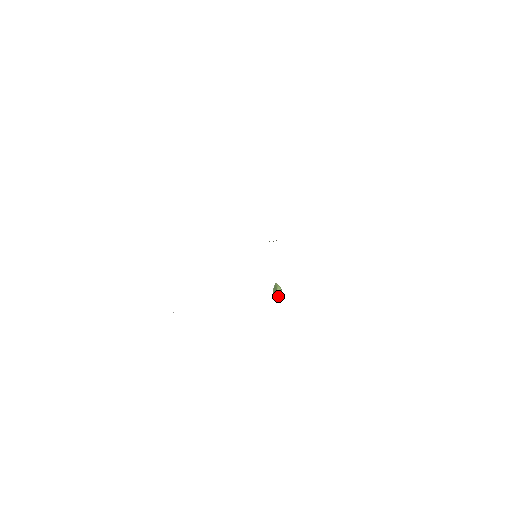
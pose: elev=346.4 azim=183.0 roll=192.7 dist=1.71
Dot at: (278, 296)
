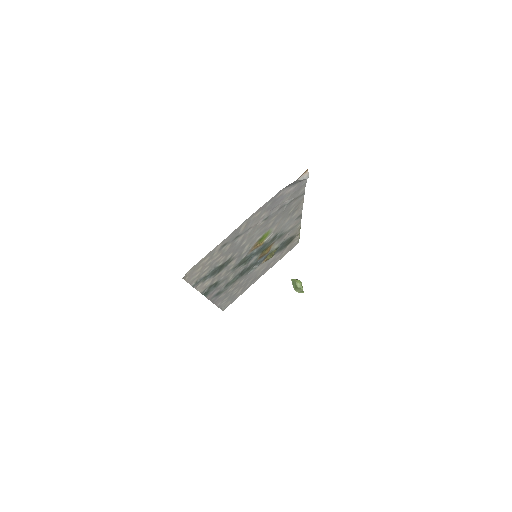
Dot at: (301, 289)
